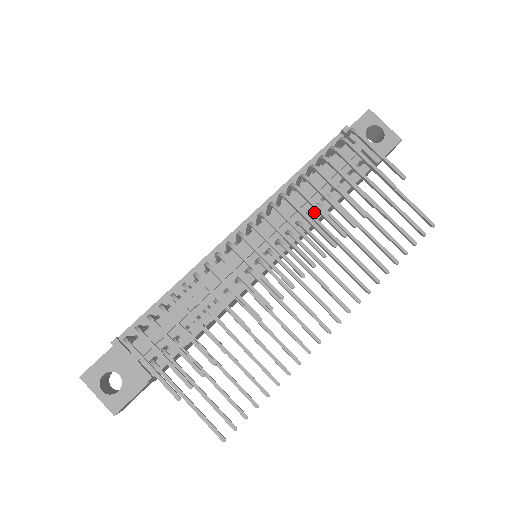
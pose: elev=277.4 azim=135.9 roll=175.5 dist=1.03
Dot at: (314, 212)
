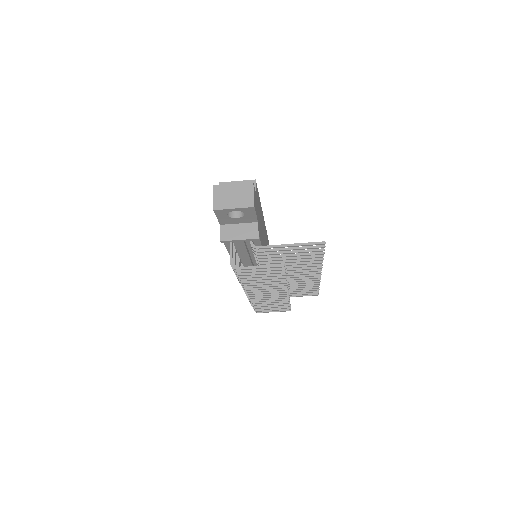
Dot at: occluded
